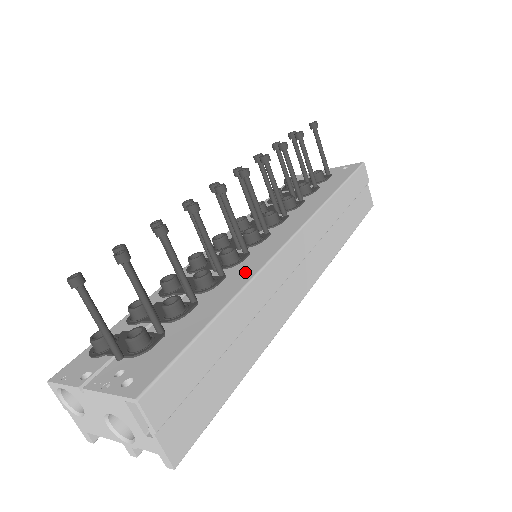
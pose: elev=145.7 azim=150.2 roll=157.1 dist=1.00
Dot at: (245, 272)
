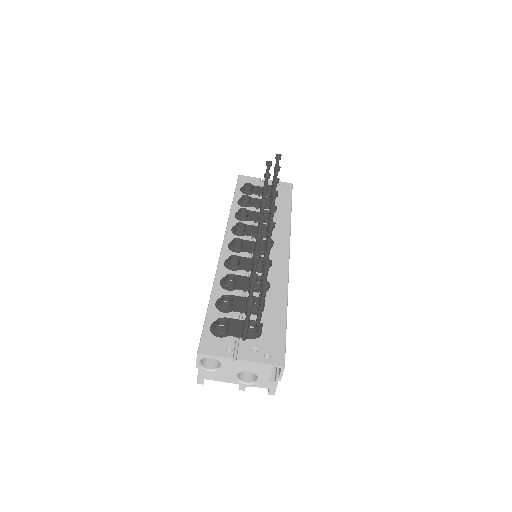
Dot at: (279, 279)
